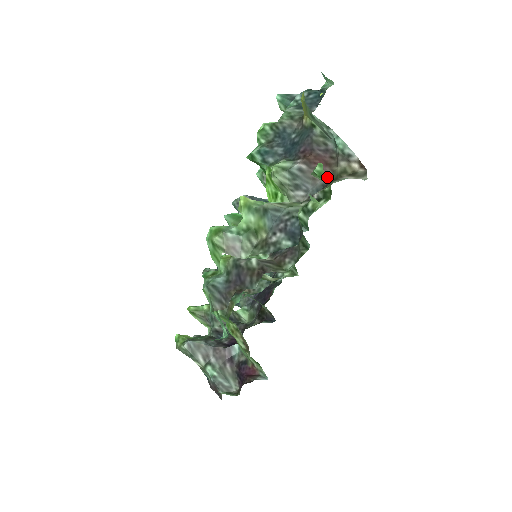
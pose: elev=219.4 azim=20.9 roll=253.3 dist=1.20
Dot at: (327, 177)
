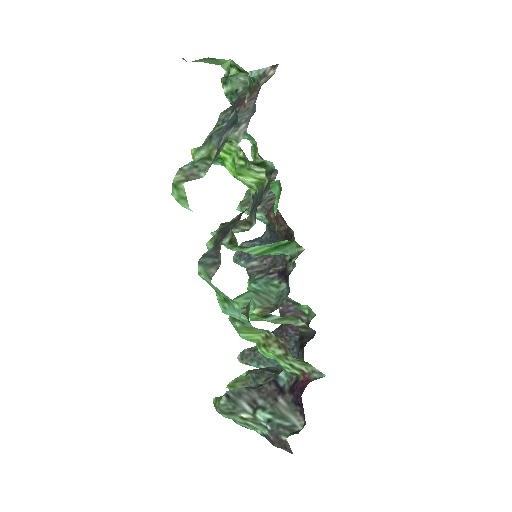
Dot at: (256, 98)
